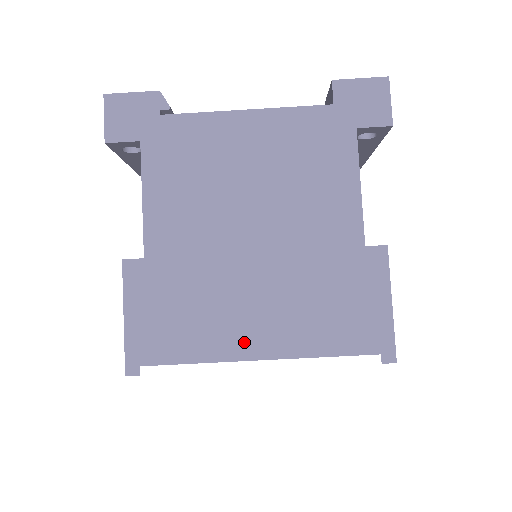
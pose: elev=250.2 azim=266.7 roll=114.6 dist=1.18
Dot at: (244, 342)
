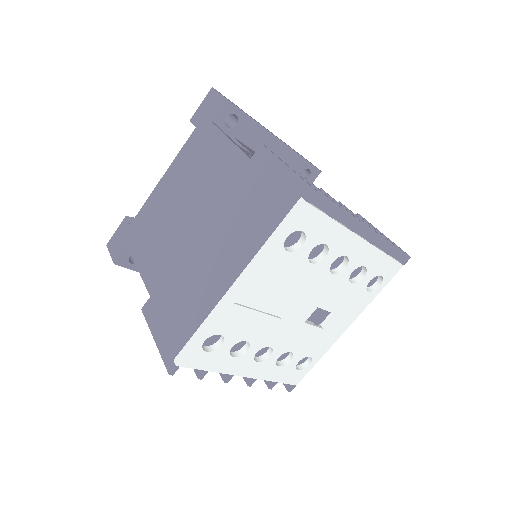
Dot at: (219, 283)
